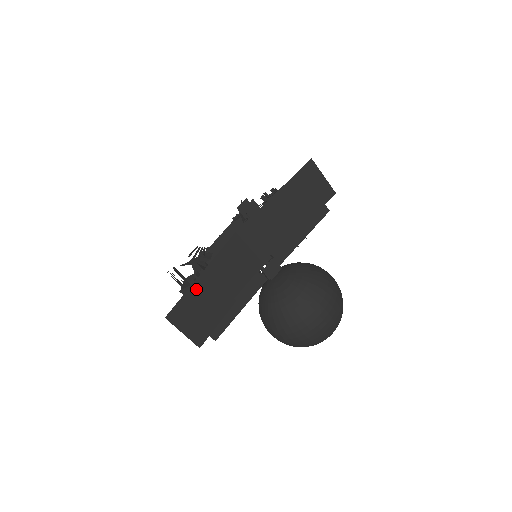
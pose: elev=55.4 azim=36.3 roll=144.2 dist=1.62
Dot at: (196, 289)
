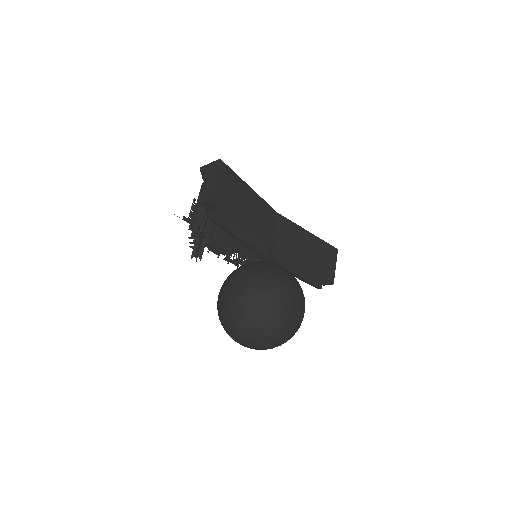
Dot at: (242, 185)
